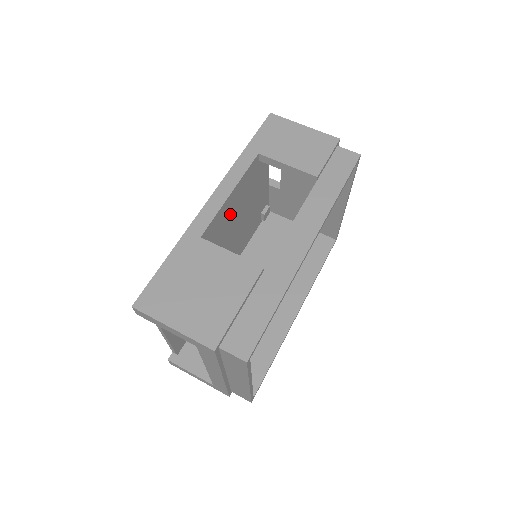
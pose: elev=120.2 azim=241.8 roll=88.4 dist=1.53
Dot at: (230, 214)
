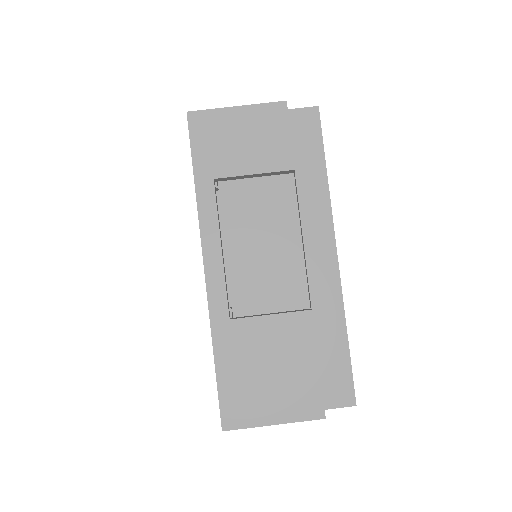
Dot at: occluded
